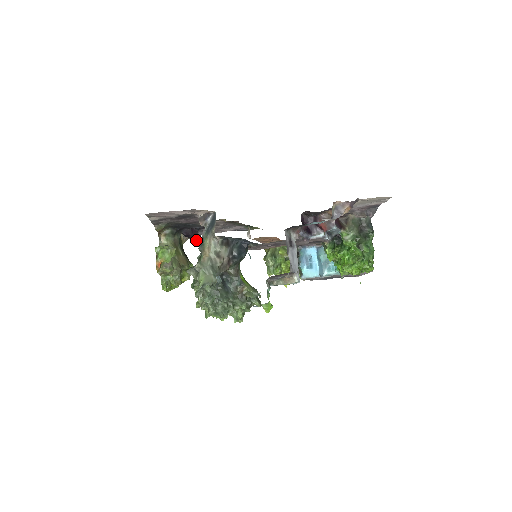
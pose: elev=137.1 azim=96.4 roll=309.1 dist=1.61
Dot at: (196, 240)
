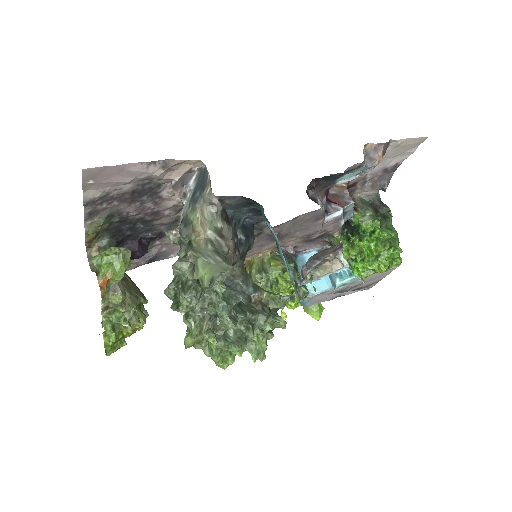
Dot at: (165, 233)
